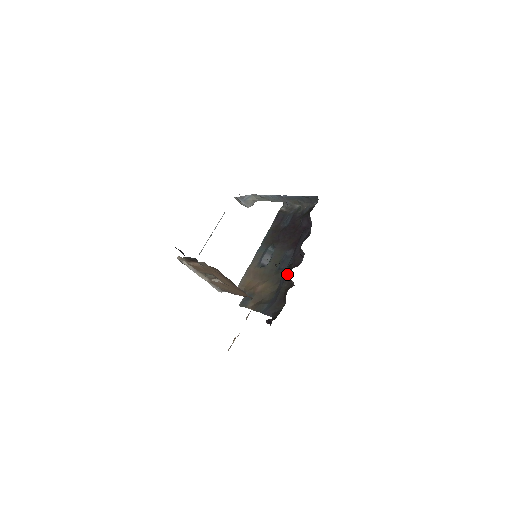
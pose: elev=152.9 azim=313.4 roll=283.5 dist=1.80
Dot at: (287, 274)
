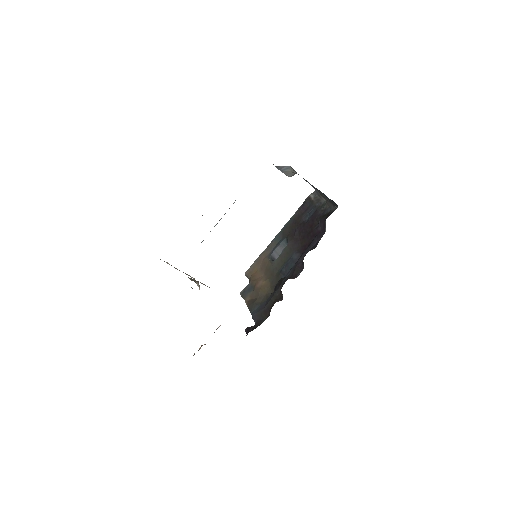
Dot at: (275, 288)
